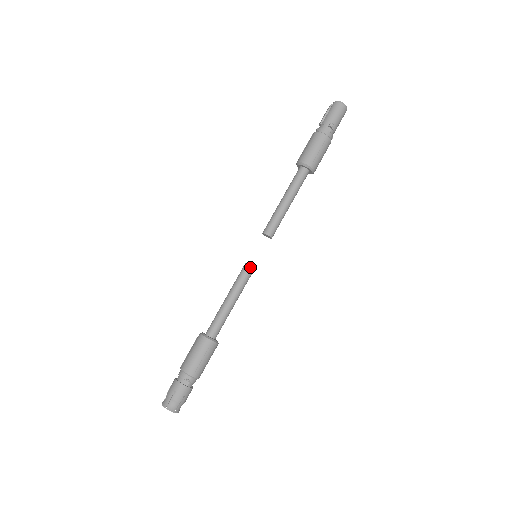
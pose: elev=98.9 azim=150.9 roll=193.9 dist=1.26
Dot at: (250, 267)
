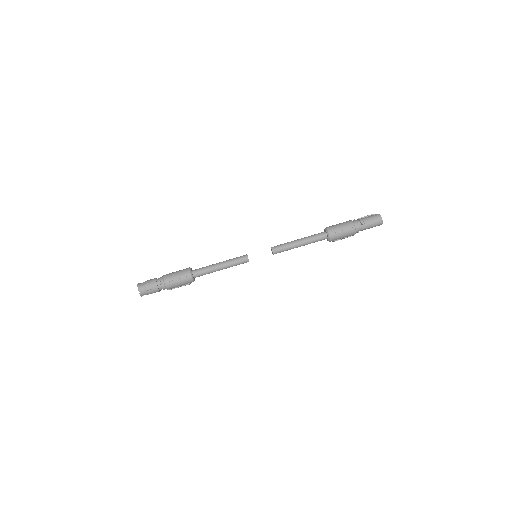
Dot at: (247, 257)
